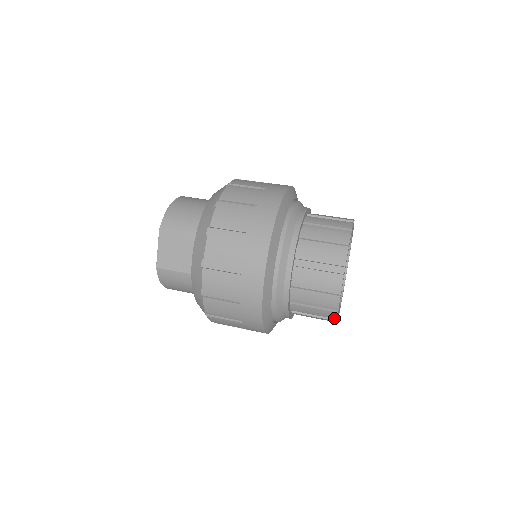
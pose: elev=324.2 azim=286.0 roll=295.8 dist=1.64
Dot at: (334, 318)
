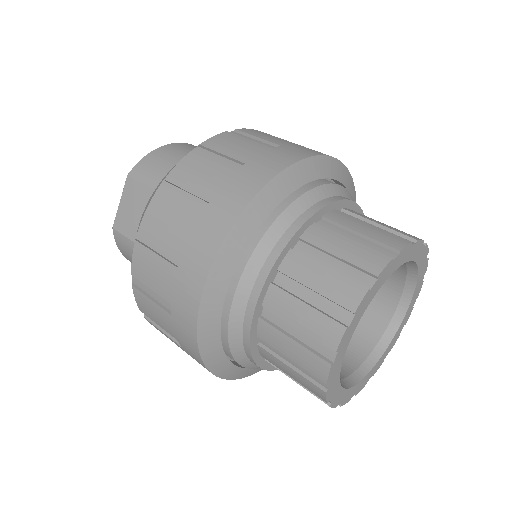
Dot at: (322, 399)
